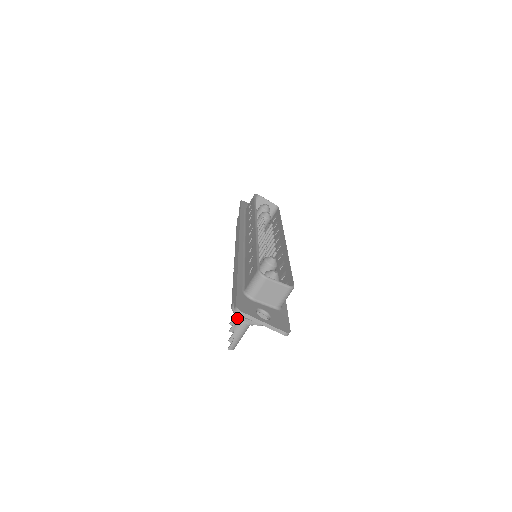
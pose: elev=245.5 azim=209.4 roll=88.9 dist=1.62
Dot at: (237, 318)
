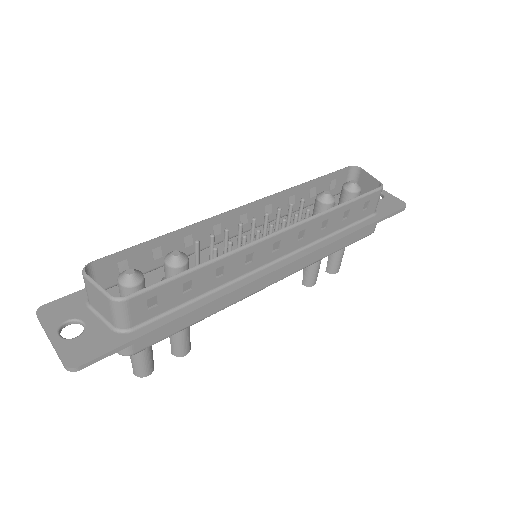
Dot at: occluded
